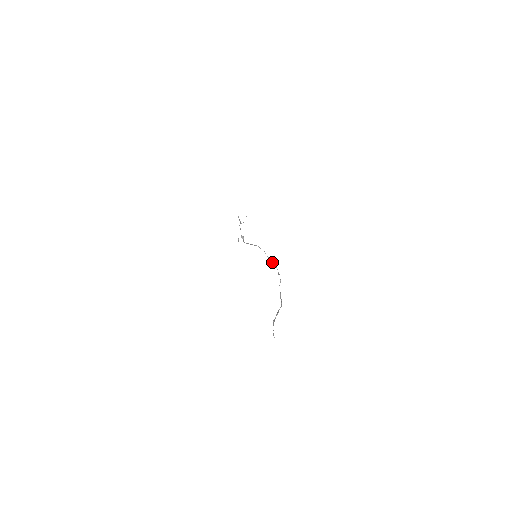
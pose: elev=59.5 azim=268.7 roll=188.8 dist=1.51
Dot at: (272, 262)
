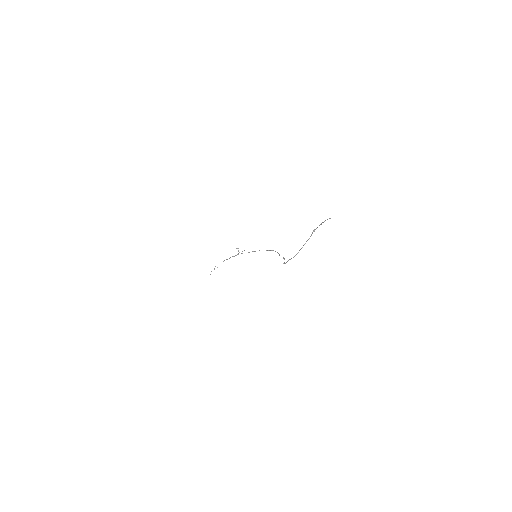
Dot at: occluded
